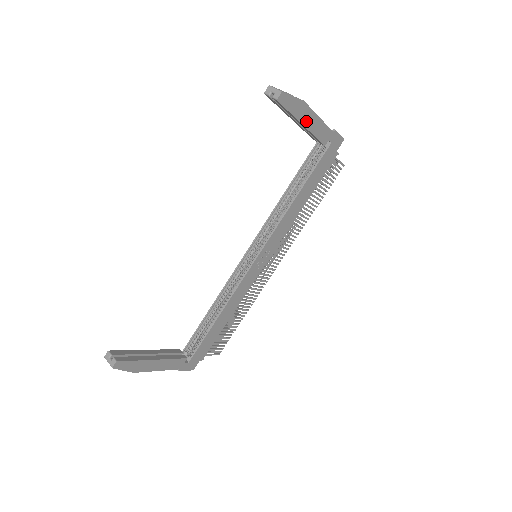
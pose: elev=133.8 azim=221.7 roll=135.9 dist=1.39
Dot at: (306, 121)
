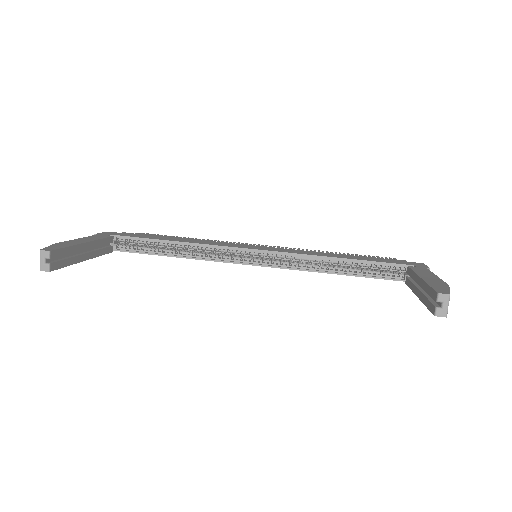
Dot at: occluded
